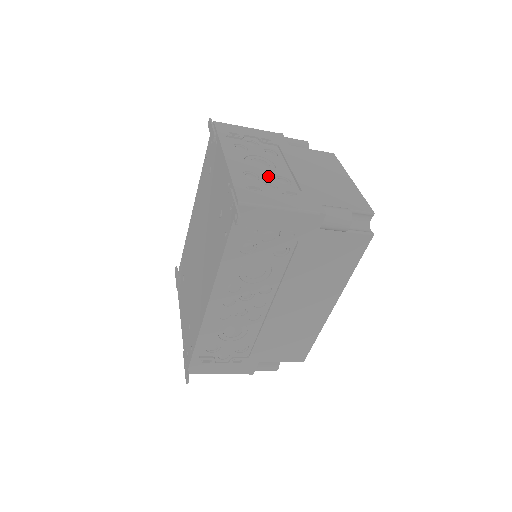
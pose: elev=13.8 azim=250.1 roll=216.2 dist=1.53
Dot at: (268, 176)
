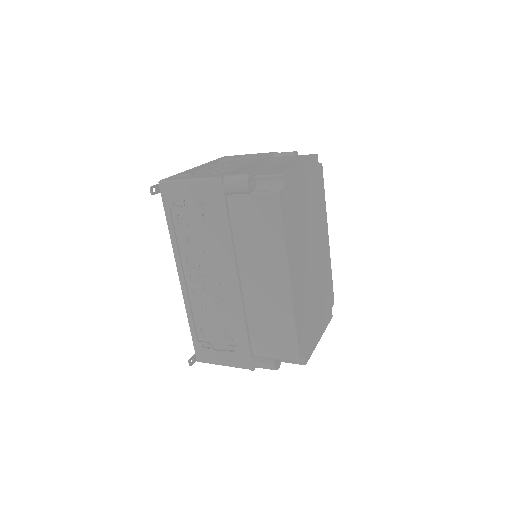
Dot at: (214, 170)
